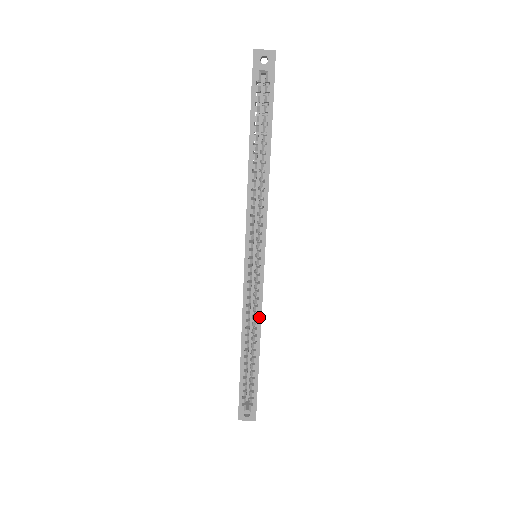
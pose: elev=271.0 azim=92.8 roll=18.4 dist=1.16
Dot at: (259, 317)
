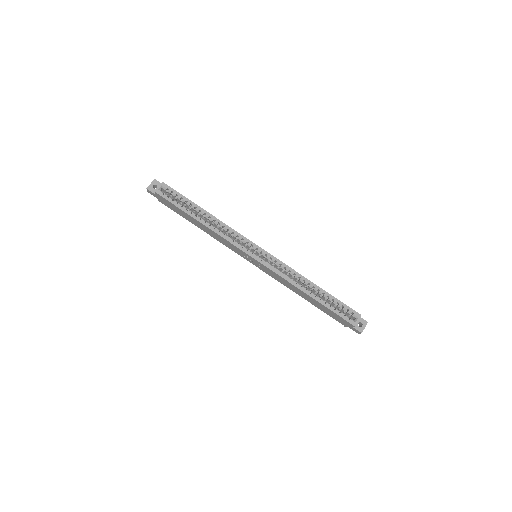
Dot at: (293, 271)
